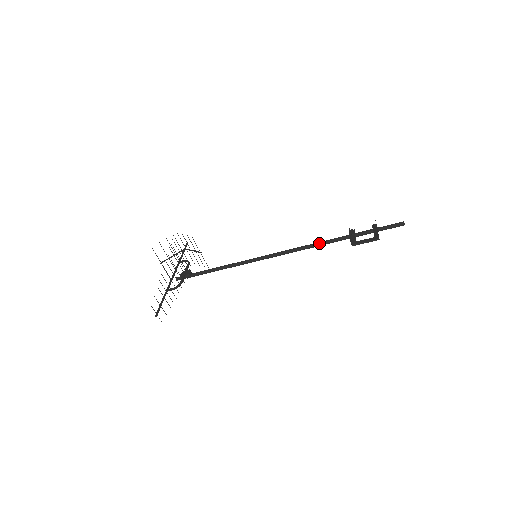
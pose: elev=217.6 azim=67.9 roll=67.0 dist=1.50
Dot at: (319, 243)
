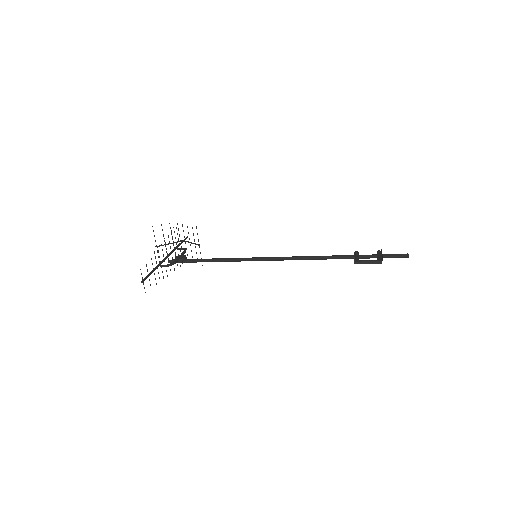
Dot at: (322, 256)
